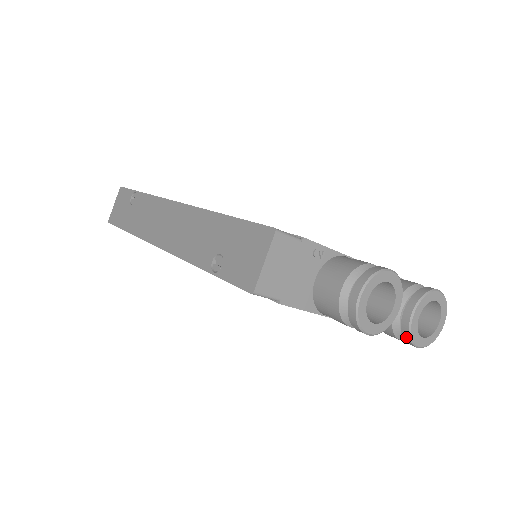
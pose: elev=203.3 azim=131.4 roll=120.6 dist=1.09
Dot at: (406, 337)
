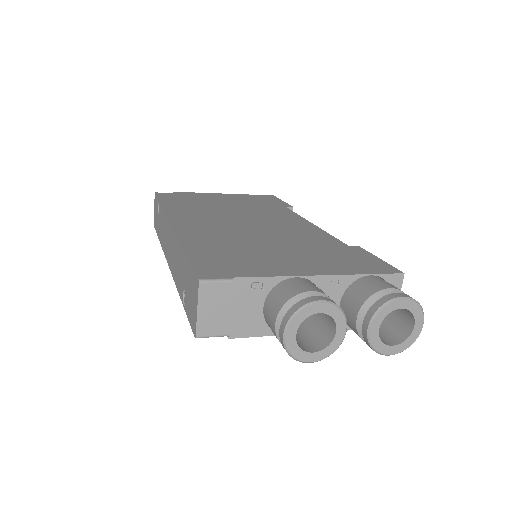
Dot at: (371, 348)
